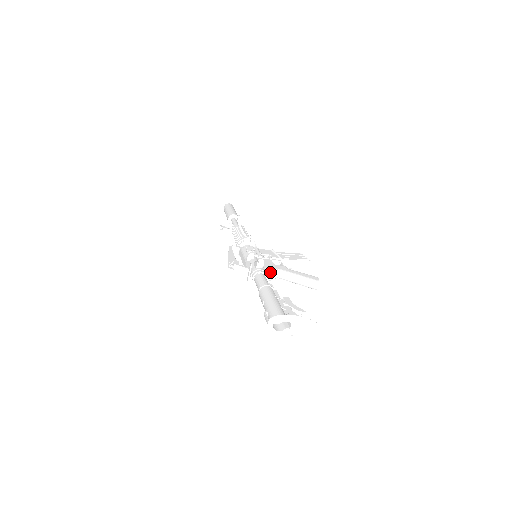
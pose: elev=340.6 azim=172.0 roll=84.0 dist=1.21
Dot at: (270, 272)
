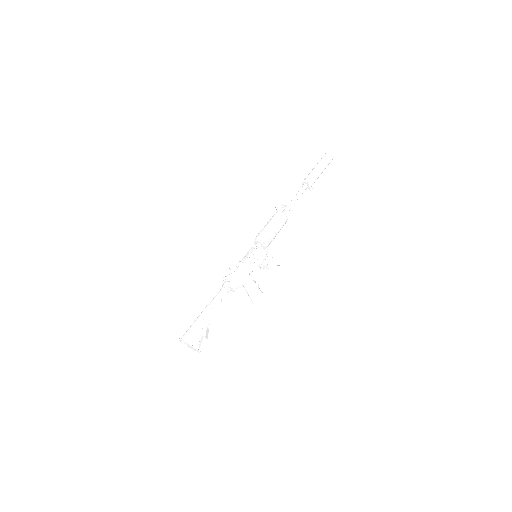
Dot at: (231, 286)
